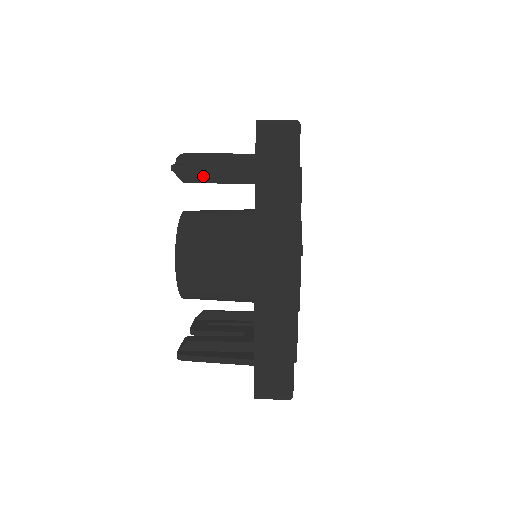
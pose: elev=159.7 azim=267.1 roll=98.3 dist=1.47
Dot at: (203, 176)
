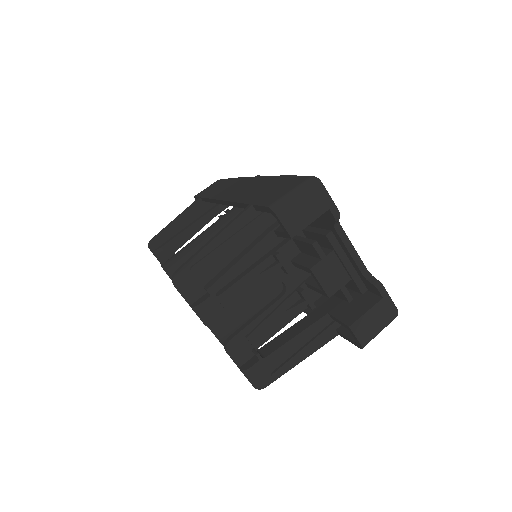
Dot at: occluded
